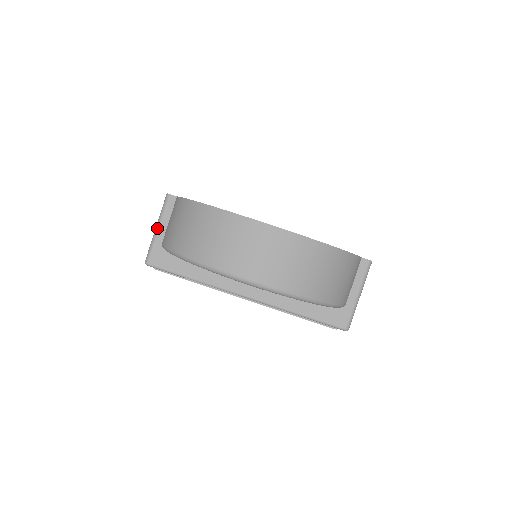
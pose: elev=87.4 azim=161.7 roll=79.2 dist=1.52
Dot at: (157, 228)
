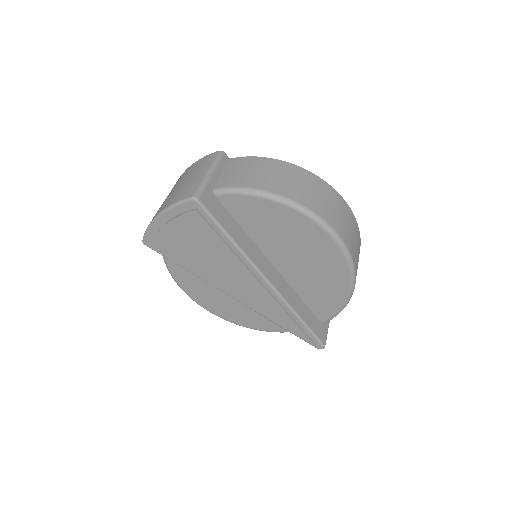
Dot at: (211, 172)
